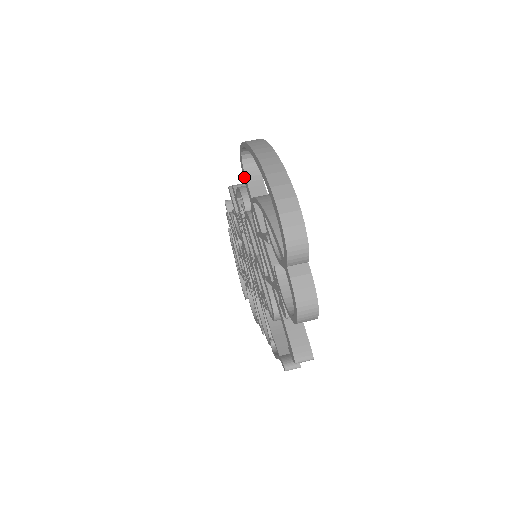
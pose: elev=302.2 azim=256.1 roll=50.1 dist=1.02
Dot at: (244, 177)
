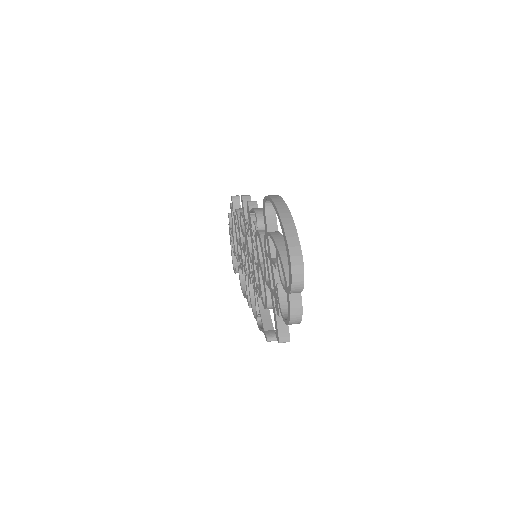
Dot at: (264, 214)
